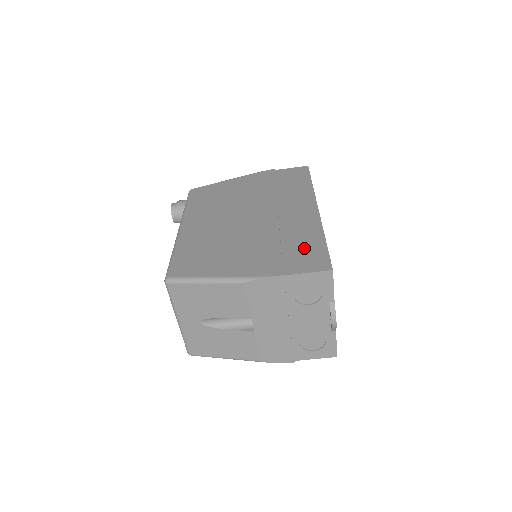
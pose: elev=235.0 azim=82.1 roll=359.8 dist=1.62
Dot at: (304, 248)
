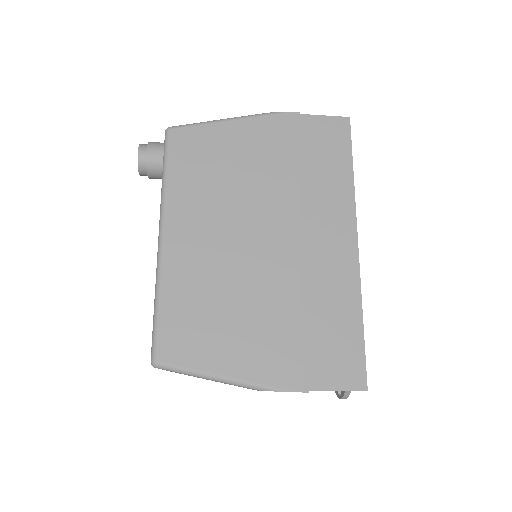
Dot at: (336, 337)
